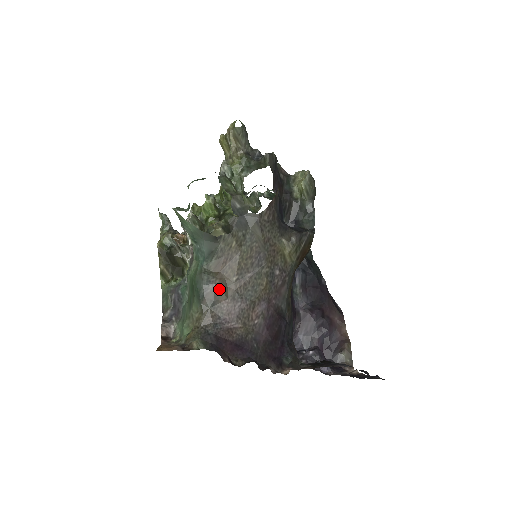
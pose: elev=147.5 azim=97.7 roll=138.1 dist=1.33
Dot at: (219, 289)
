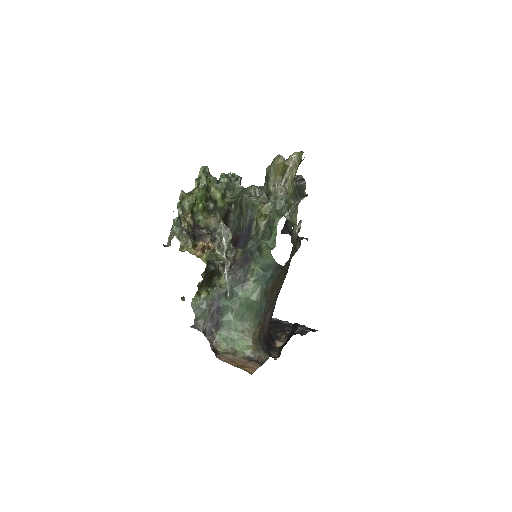
Dot at: occluded
